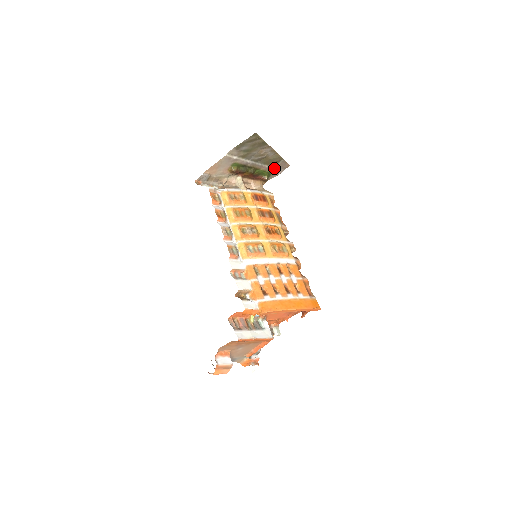
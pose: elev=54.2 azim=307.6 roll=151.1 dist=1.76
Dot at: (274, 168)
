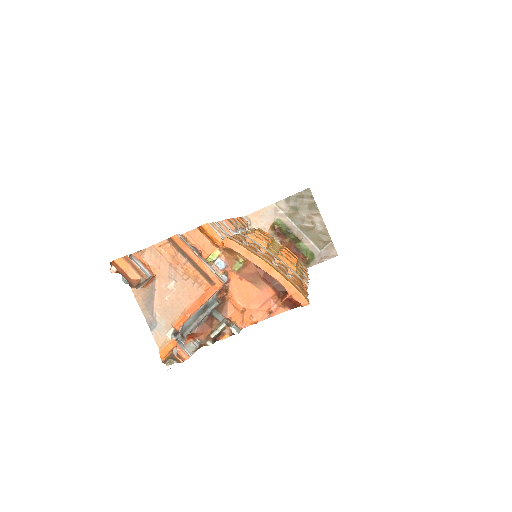
Dot at: (319, 251)
